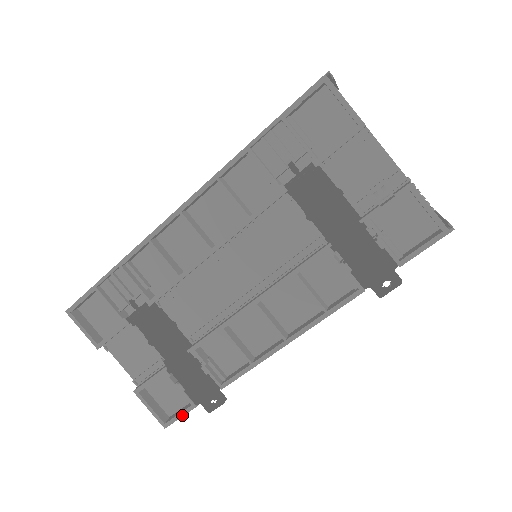
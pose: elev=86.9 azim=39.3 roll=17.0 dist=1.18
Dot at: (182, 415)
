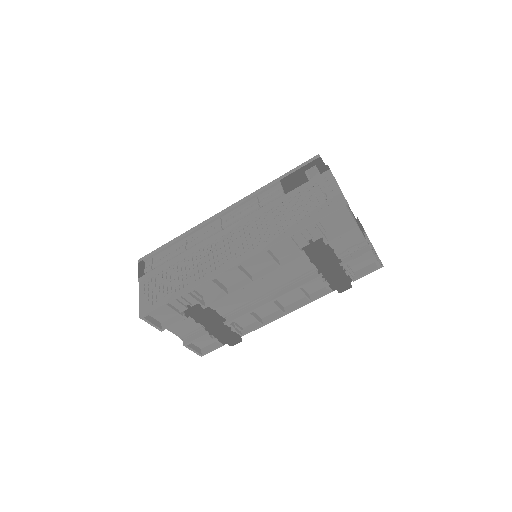
Dot at: occluded
